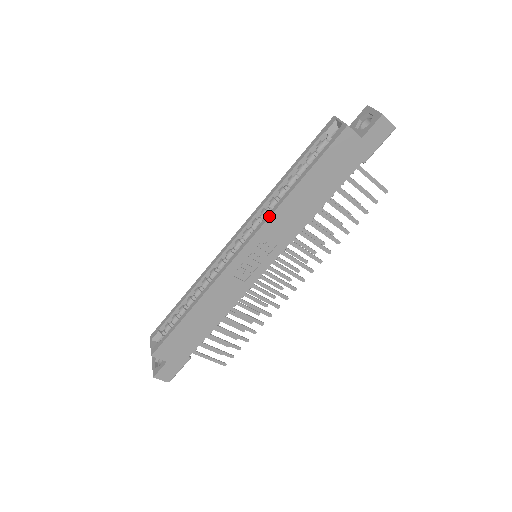
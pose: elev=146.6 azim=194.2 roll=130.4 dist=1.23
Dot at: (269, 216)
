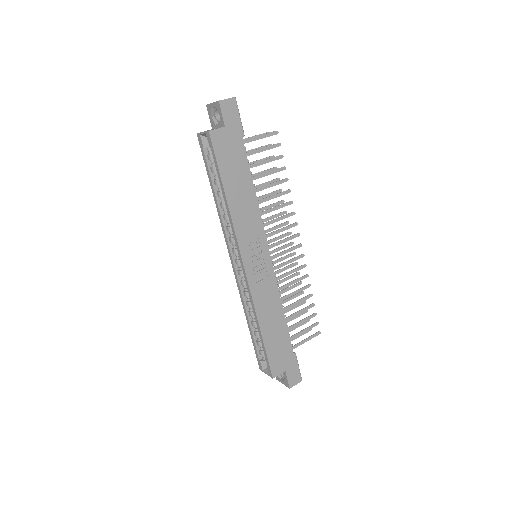
Dot at: (233, 228)
